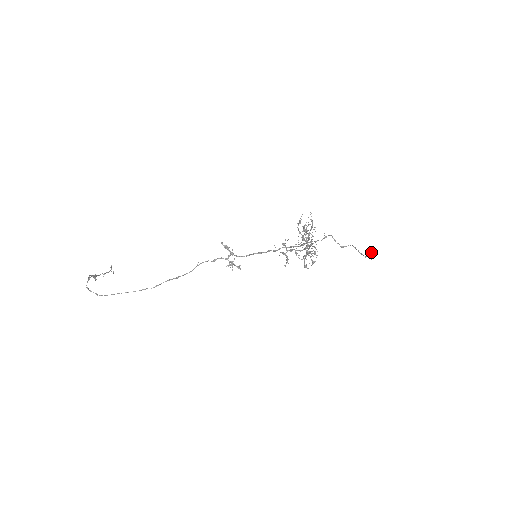
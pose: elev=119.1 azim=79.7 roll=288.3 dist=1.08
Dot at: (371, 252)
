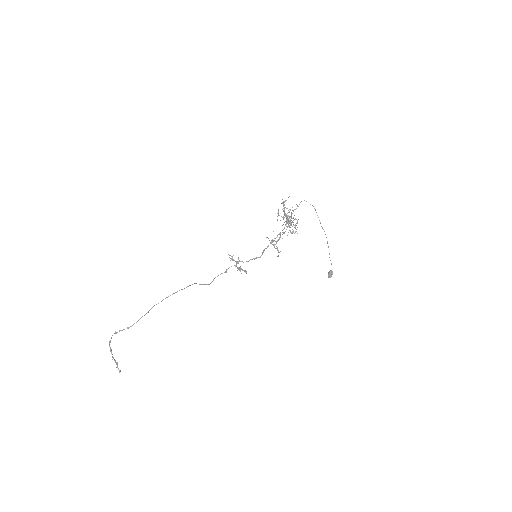
Dot at: (329, 272)
